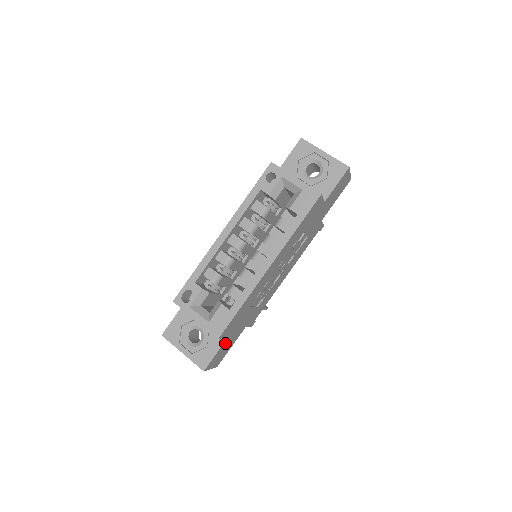
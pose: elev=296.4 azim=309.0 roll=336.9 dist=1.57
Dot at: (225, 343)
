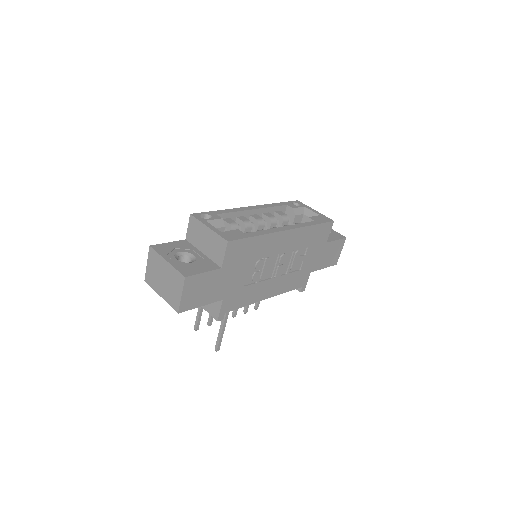
Dot at: (214, 275)
